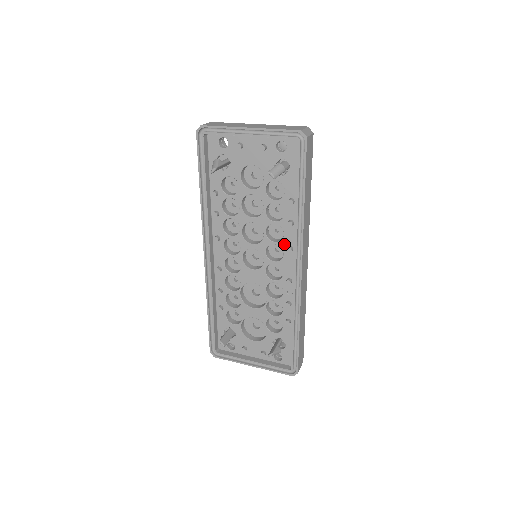
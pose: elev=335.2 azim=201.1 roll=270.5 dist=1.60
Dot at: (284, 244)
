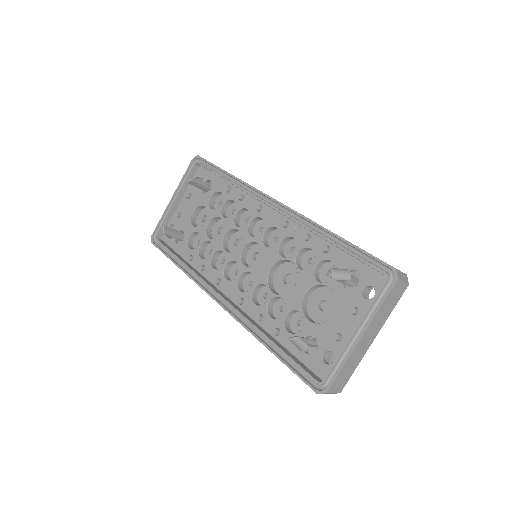
Dot at: (253, 213)
